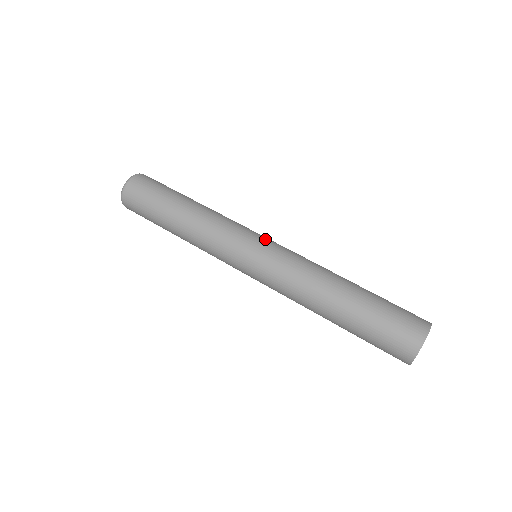
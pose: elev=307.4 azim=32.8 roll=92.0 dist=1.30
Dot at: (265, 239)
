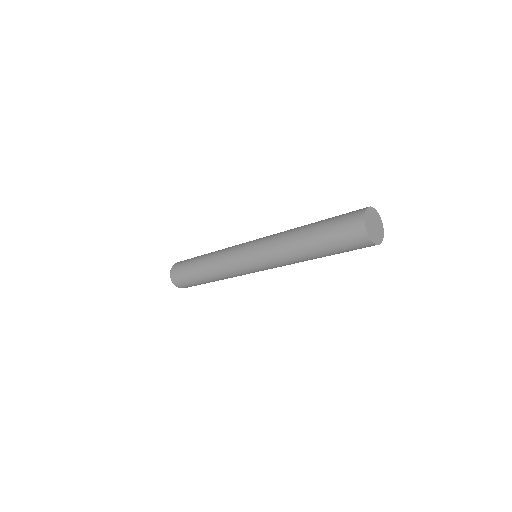
Dot at: (247, 255)
